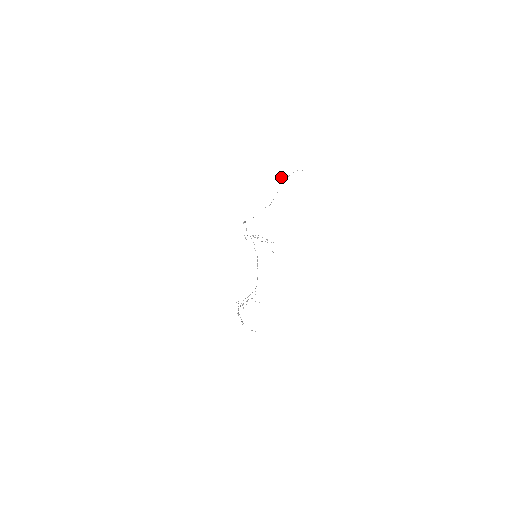
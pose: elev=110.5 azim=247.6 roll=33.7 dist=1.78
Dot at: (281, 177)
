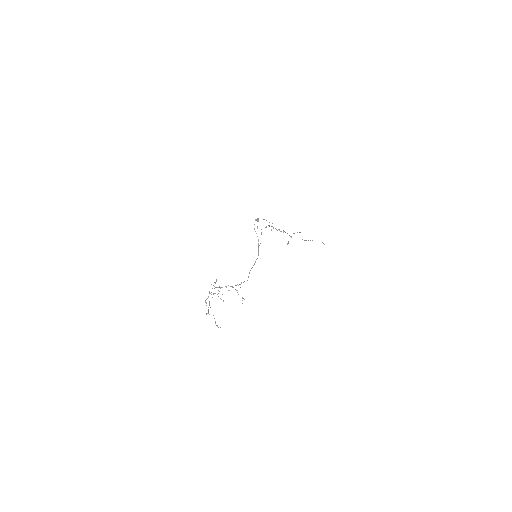
Dot at: occluded
